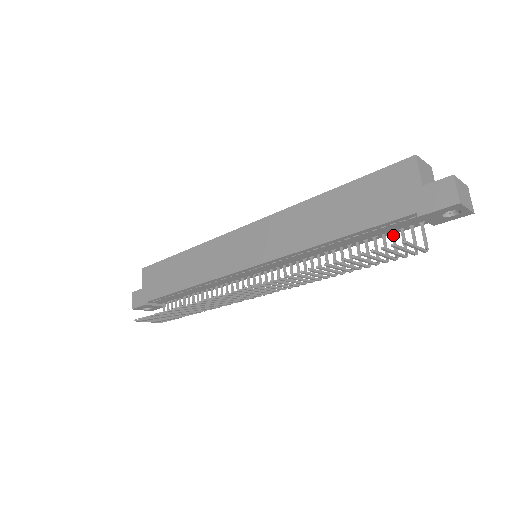
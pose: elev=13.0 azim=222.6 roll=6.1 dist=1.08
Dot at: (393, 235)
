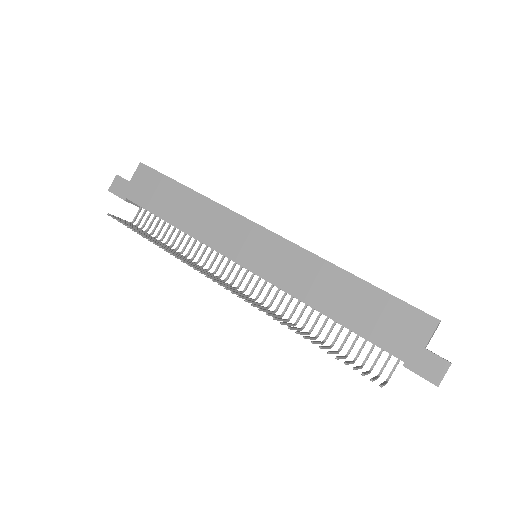
Dot at: (373, 347)
